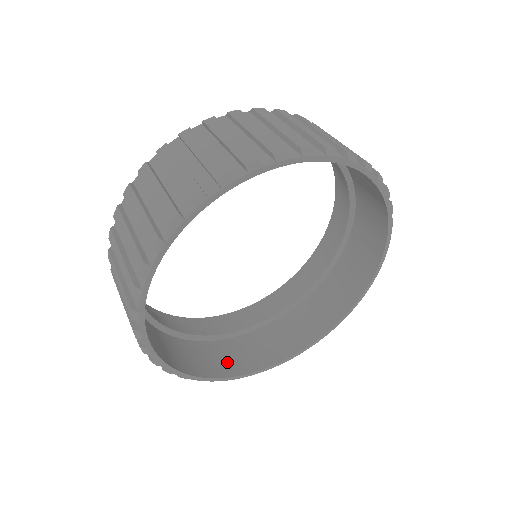
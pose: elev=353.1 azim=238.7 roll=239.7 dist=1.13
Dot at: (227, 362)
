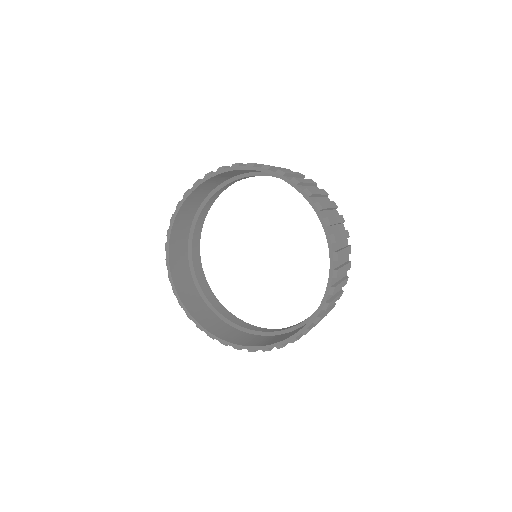
Dot at: (251, 342)
